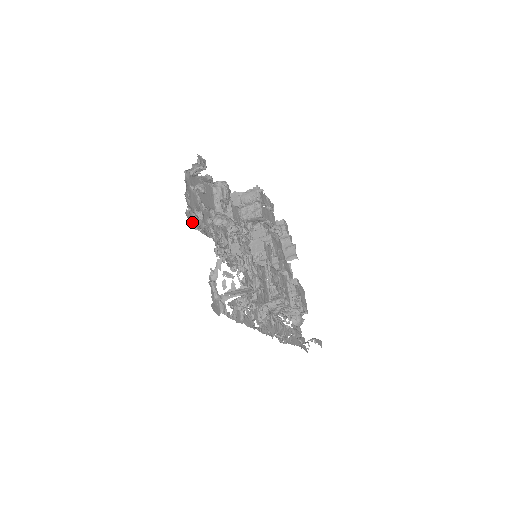
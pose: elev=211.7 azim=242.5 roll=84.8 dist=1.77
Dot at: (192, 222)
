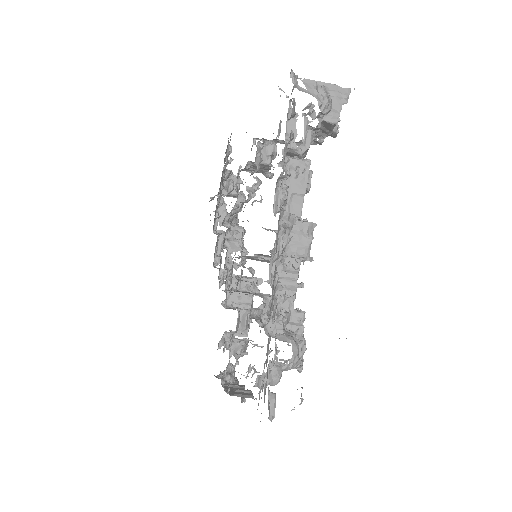
Dot at: occluded
